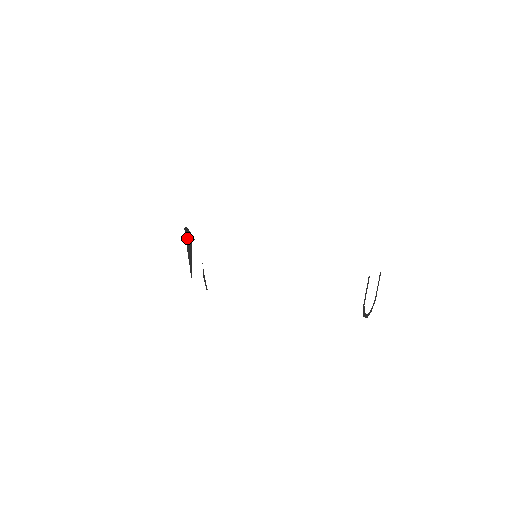
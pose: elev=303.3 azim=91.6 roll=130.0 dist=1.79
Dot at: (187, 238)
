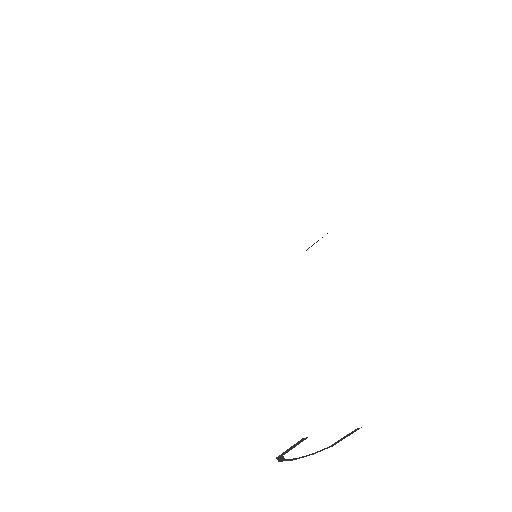
Dot at: occluded
